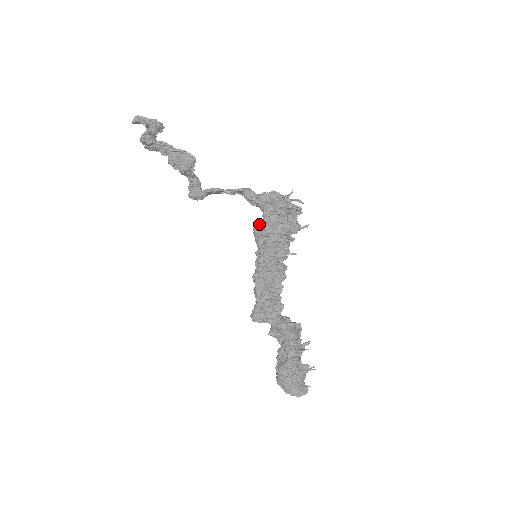
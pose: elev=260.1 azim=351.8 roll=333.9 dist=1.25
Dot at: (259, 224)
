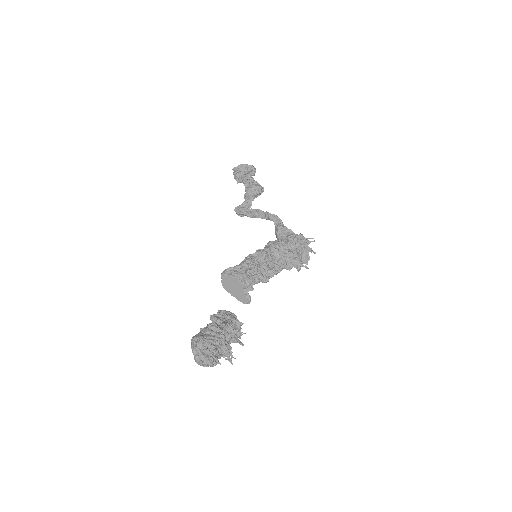
Dot at: (276, 240)
